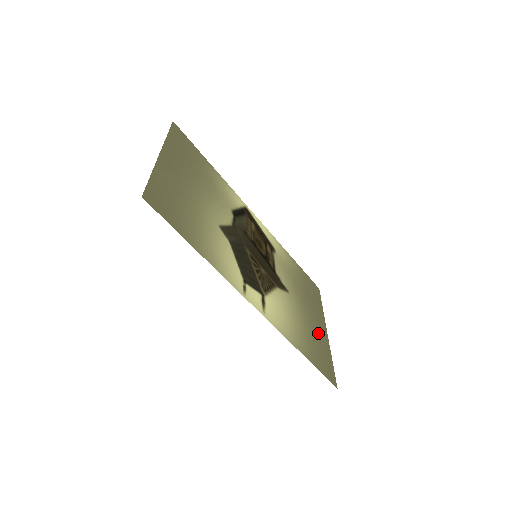
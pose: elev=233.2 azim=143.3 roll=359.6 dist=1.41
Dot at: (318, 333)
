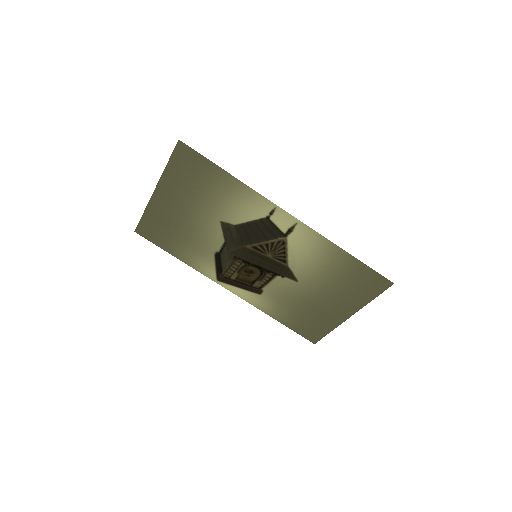
Dot at: (344, 299)
